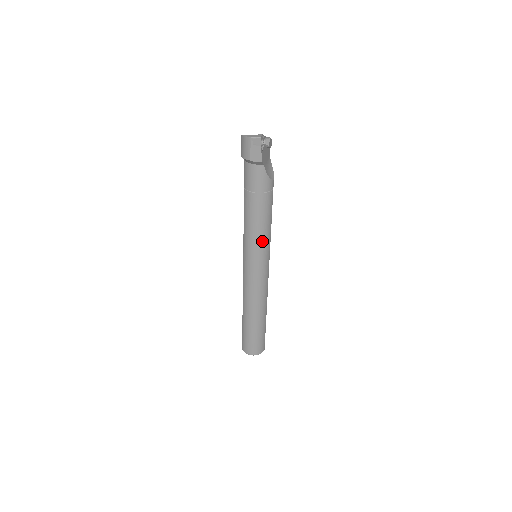
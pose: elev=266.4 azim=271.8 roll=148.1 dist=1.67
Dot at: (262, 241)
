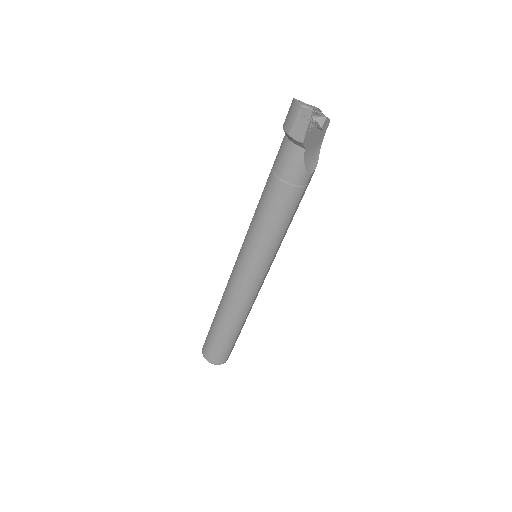
Dot at: (267, 242)
